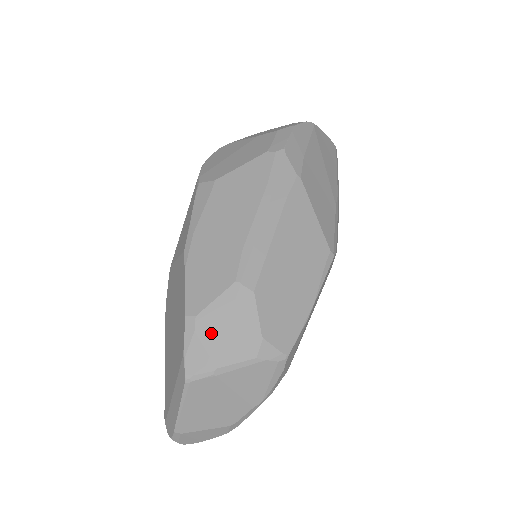
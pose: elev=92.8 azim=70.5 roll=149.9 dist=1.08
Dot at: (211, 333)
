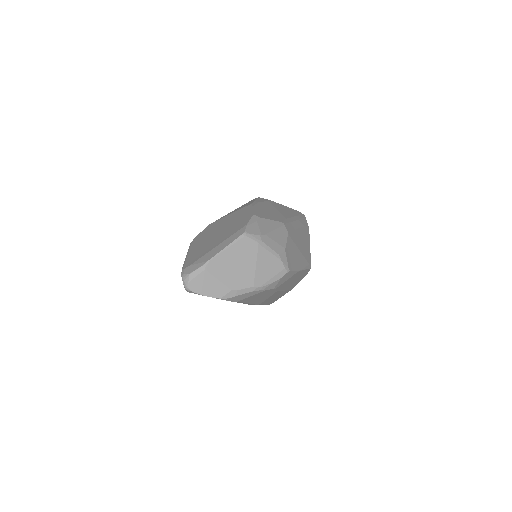
Dot at: (265, 227)
